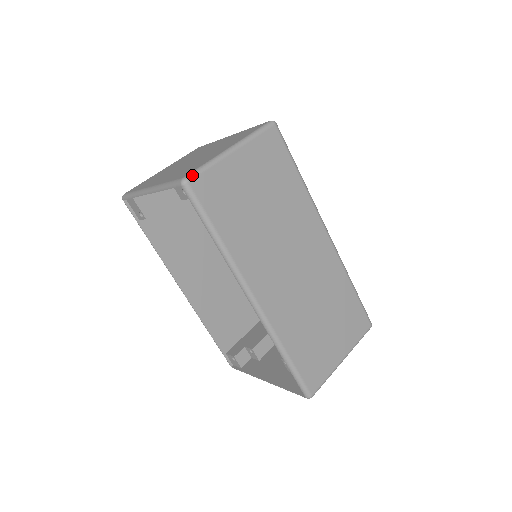
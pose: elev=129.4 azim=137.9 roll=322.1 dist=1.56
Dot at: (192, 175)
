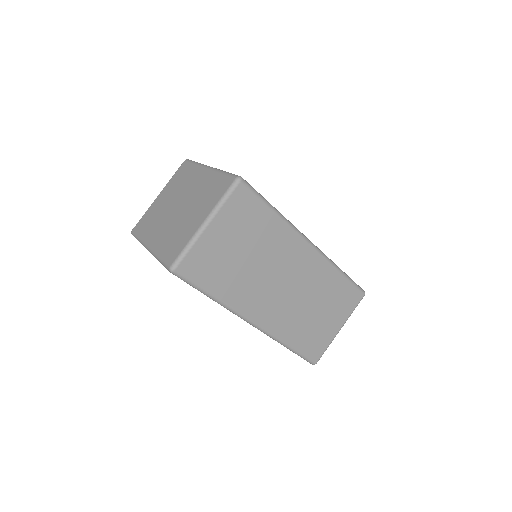
Dot at: (177, 263)
